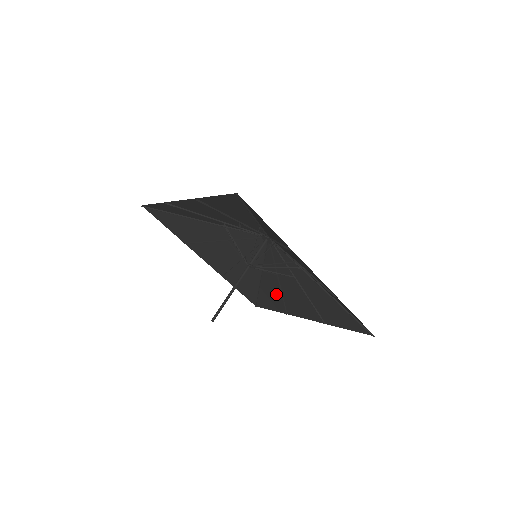
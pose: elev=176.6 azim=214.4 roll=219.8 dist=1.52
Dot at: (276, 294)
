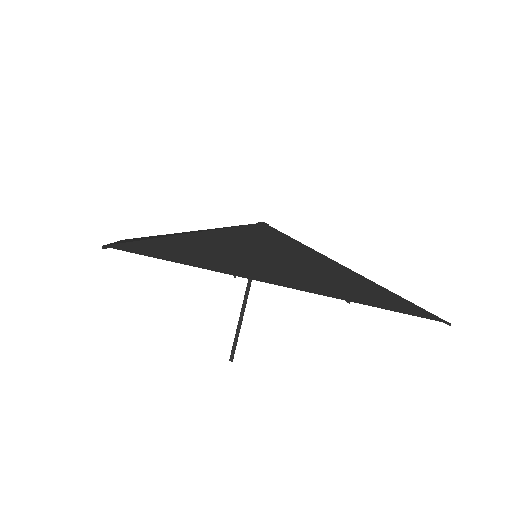
Dot at: occluded
